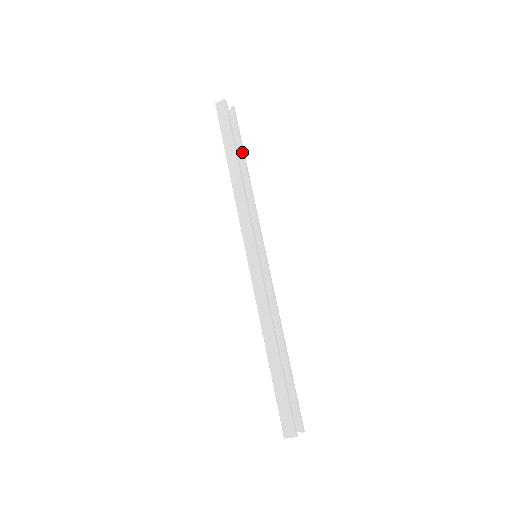
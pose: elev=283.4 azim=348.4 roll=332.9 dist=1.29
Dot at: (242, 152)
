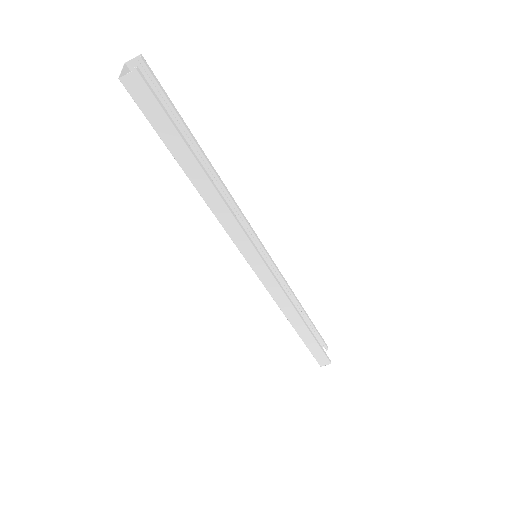
Dot at: (190, 136)
